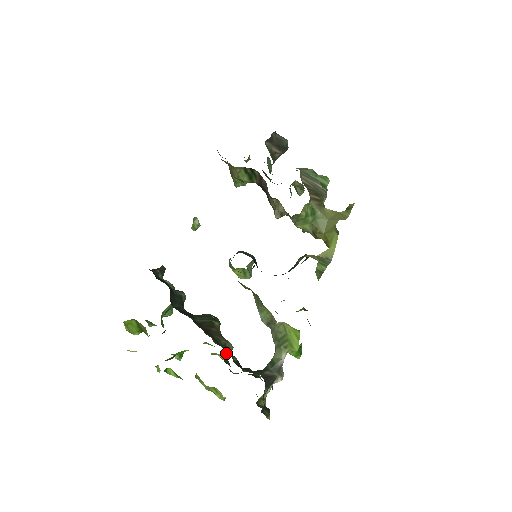
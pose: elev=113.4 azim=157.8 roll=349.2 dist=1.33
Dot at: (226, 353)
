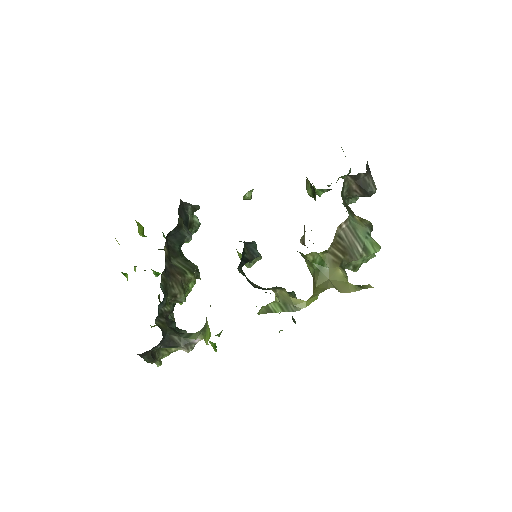
Dot at: (175, 300)
